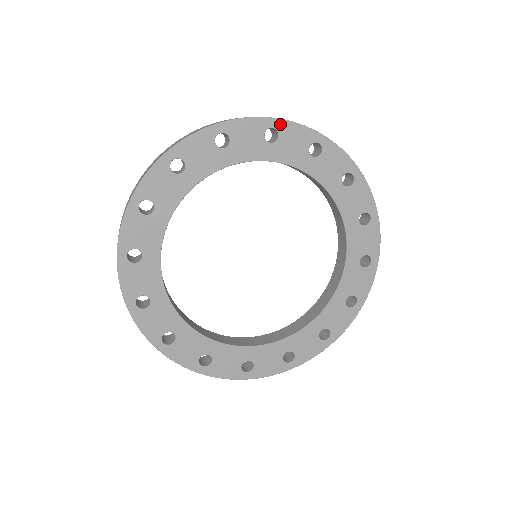
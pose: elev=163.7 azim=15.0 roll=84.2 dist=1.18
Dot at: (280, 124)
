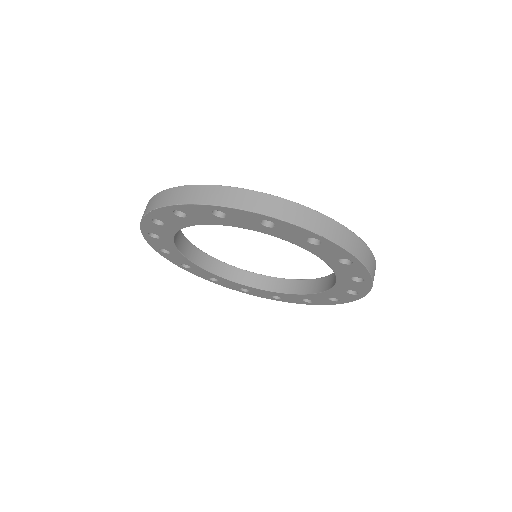
Dot at: (222, 209)
